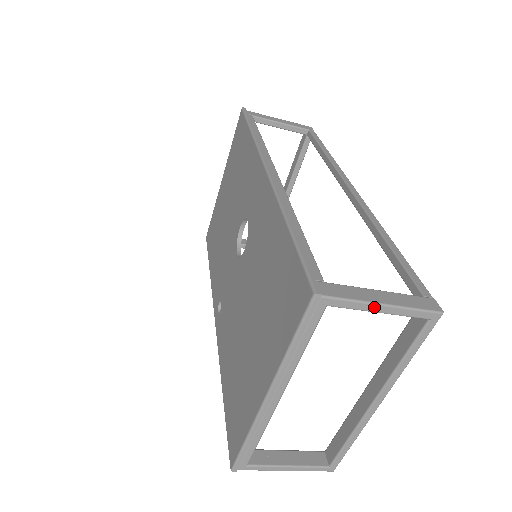
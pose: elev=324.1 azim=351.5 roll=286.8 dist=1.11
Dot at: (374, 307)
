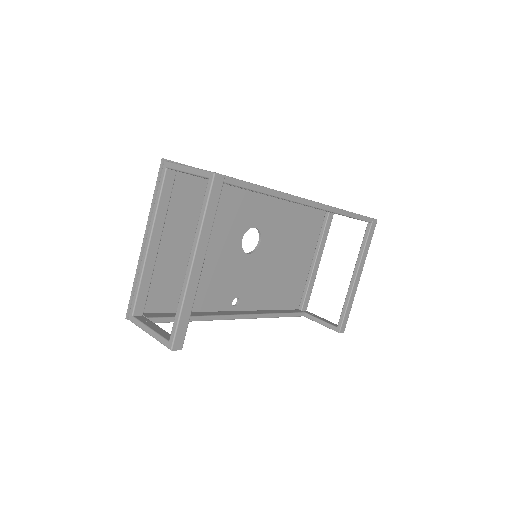
Dot at: (183, 168)
